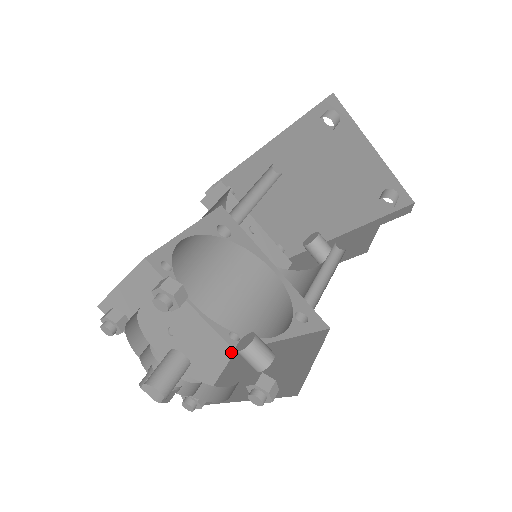
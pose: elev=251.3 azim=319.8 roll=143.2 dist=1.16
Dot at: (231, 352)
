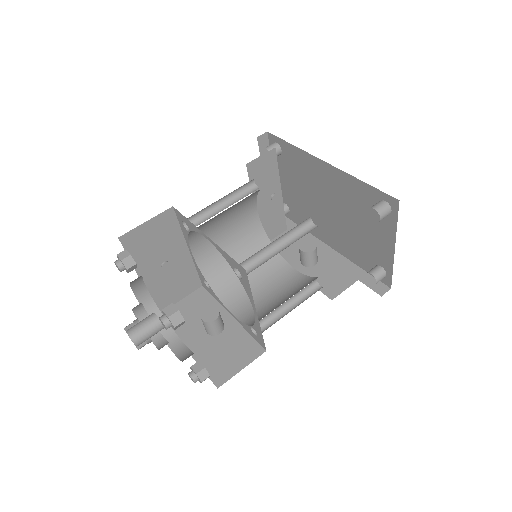
Dot at: (199, 286)
